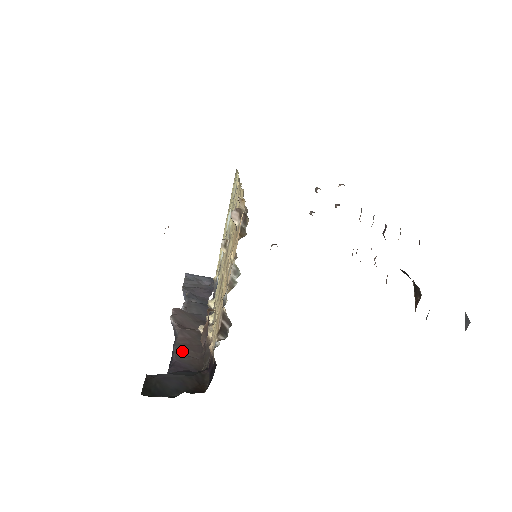
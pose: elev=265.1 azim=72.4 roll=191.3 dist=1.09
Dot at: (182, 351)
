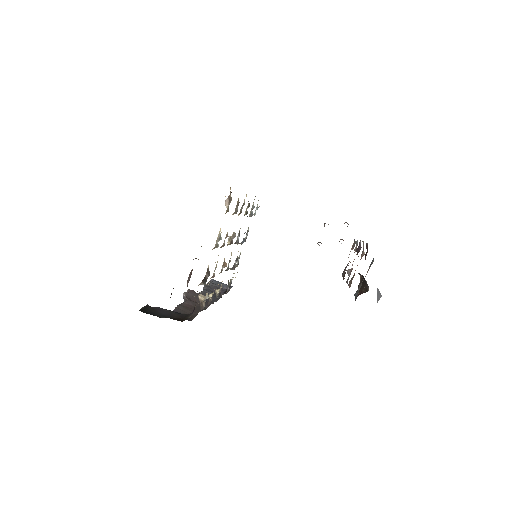
Dot at: (182, 308)
